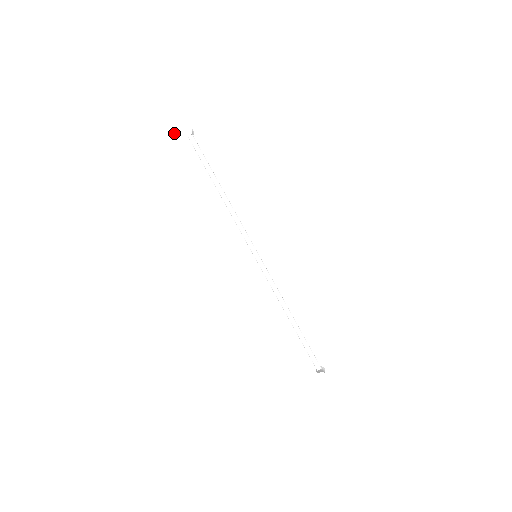
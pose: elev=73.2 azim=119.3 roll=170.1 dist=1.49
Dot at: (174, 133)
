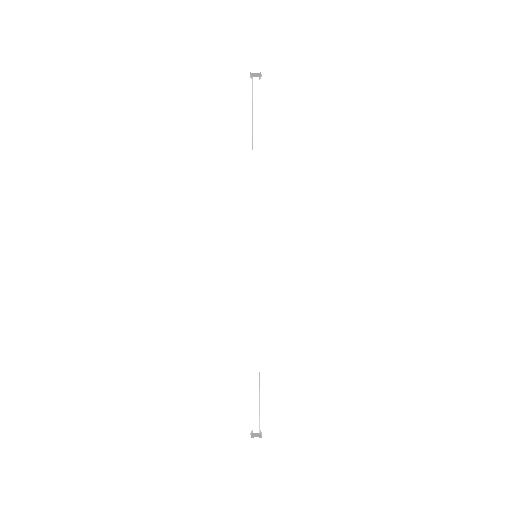
Dot at: (243, 59)
